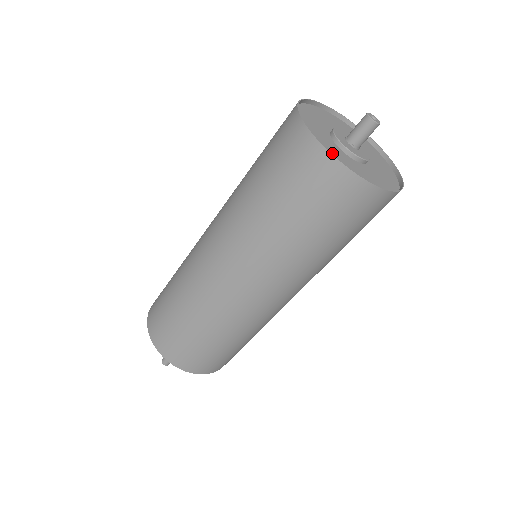
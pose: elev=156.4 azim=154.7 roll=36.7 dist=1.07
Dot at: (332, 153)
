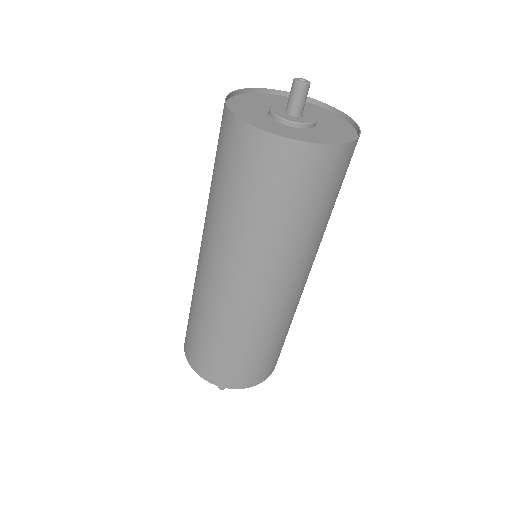
Dot at: (245, 114)
